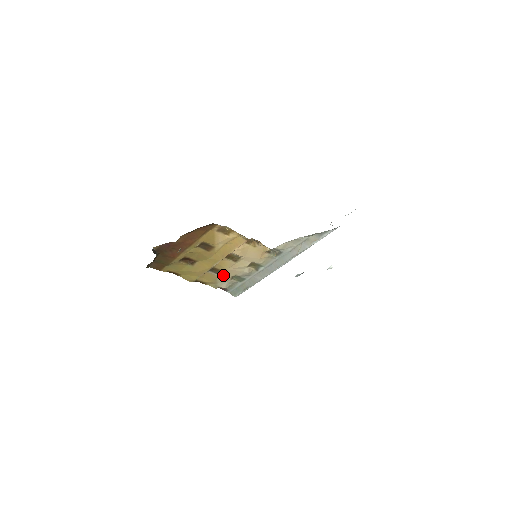
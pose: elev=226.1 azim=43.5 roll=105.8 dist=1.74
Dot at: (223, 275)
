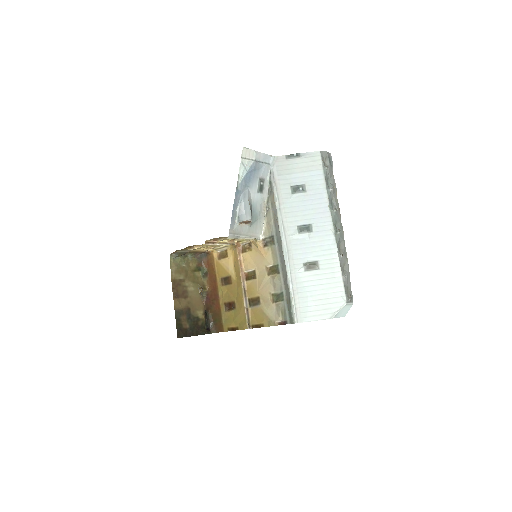
Dot at: (264, 303)
